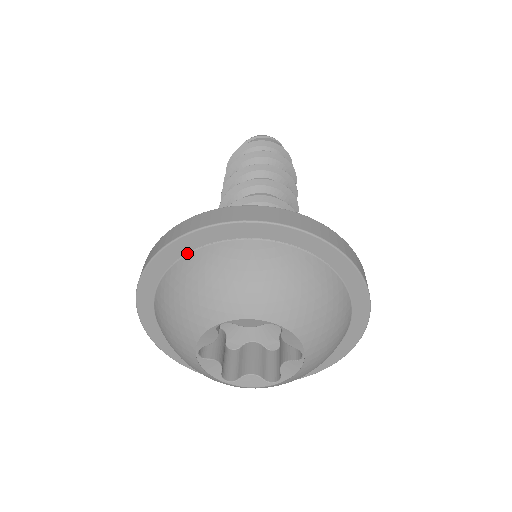
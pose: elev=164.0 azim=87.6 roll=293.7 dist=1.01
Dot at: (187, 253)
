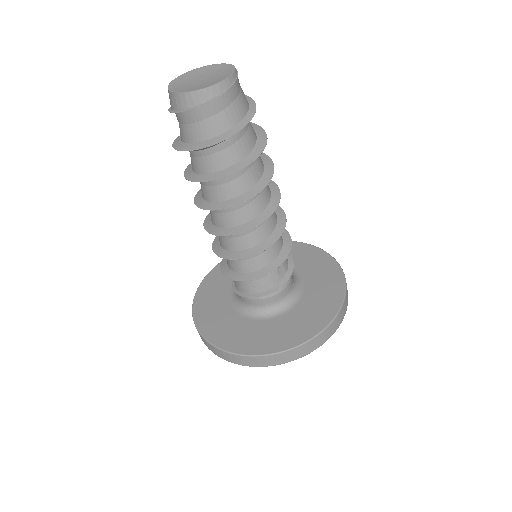
Dot at: occluded
